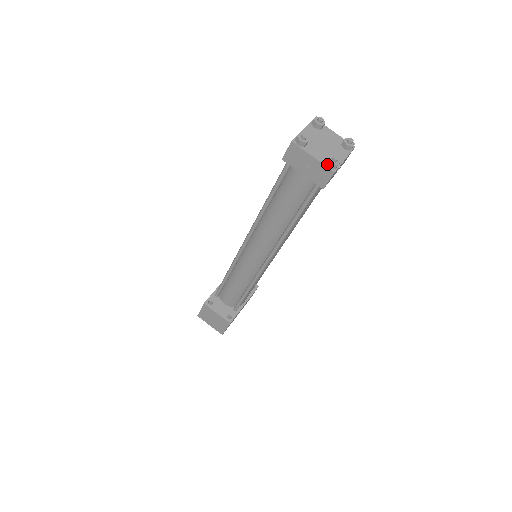
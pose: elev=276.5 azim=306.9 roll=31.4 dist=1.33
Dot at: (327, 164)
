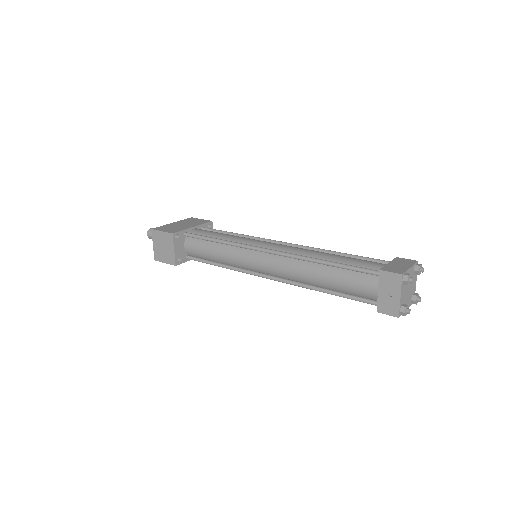
Dot at: (401, 308)
